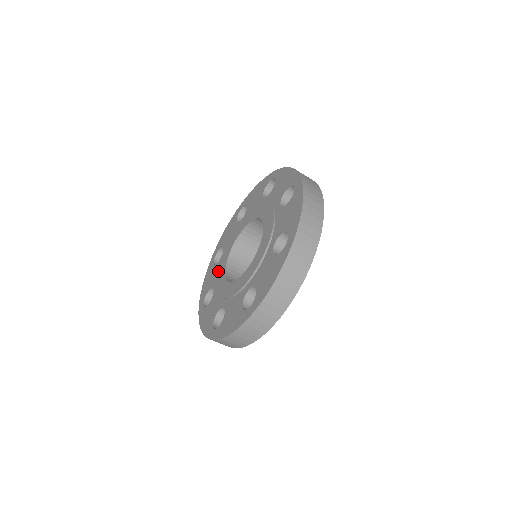
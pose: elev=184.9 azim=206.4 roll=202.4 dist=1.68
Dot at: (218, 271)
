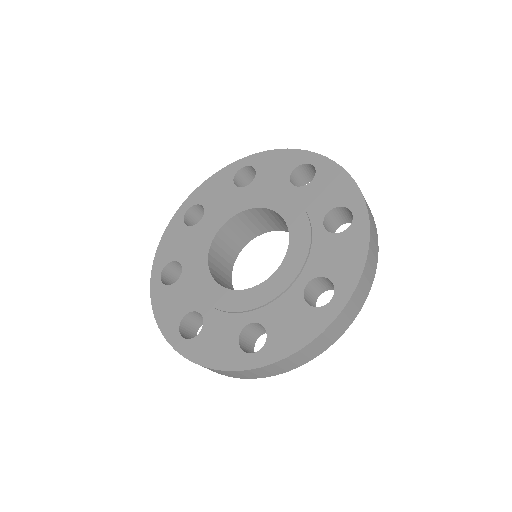
Dot at: (195, 287)
